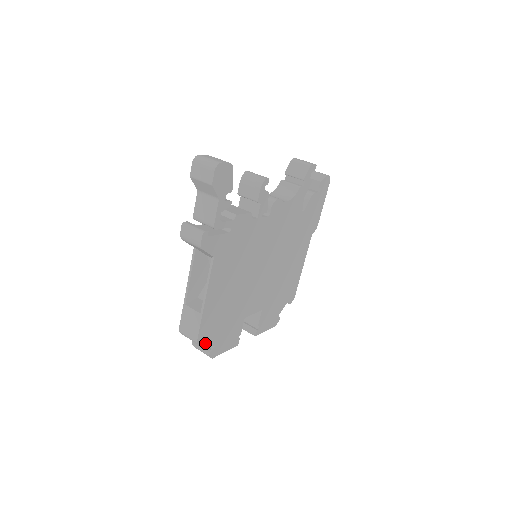
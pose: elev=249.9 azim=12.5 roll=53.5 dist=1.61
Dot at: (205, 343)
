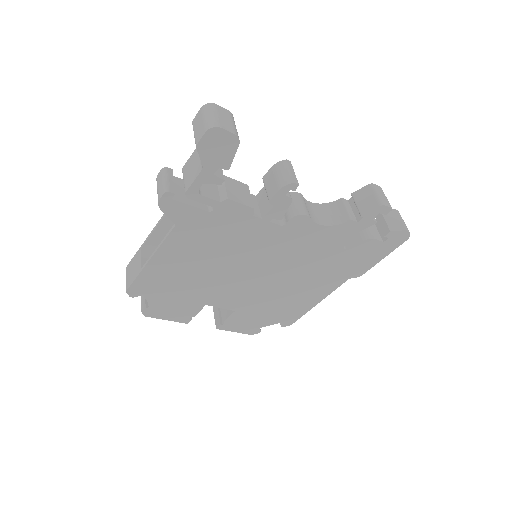
Dot at: occluded
